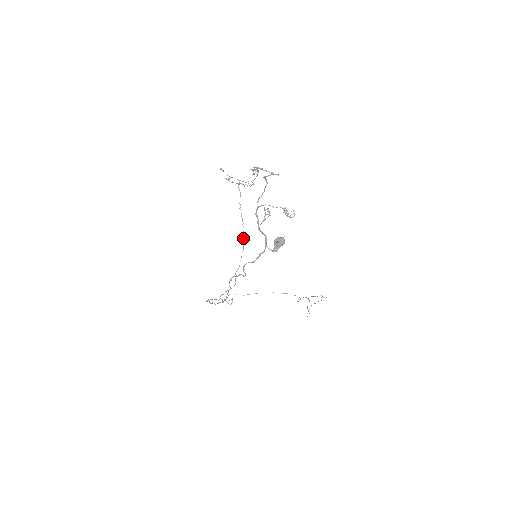
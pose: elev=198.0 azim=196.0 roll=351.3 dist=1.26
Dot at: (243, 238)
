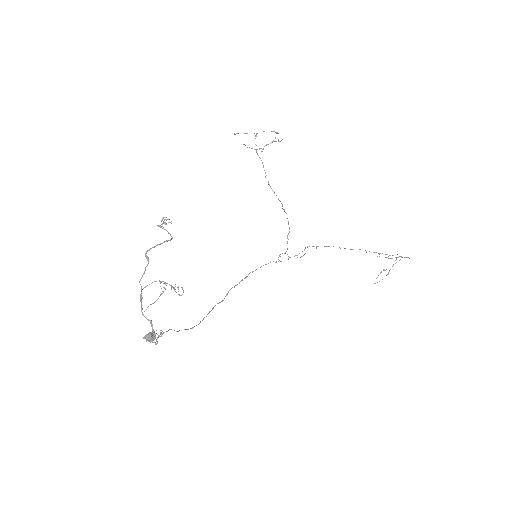
Dot at: (282, 204)
